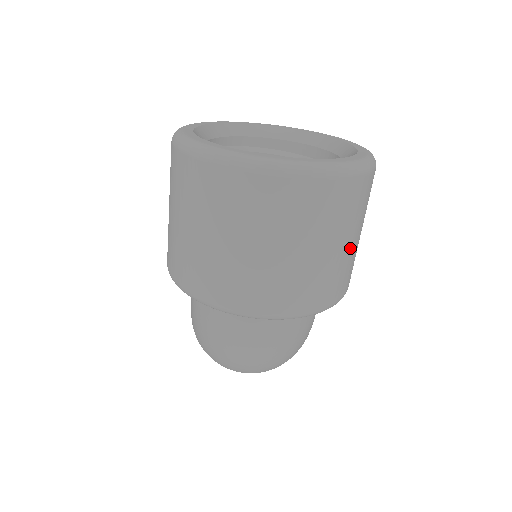
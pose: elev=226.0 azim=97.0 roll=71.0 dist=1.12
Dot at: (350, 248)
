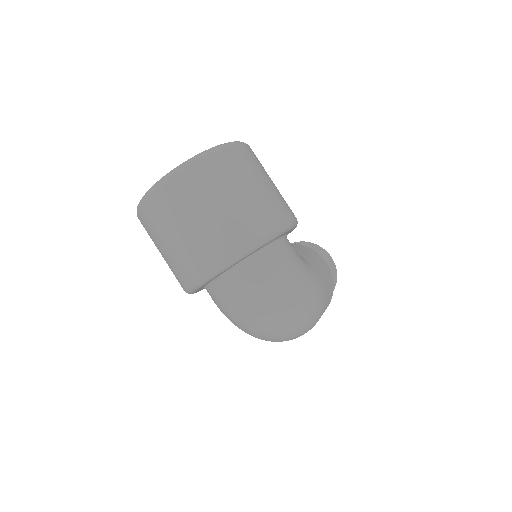
Dot at: (245, 197)
